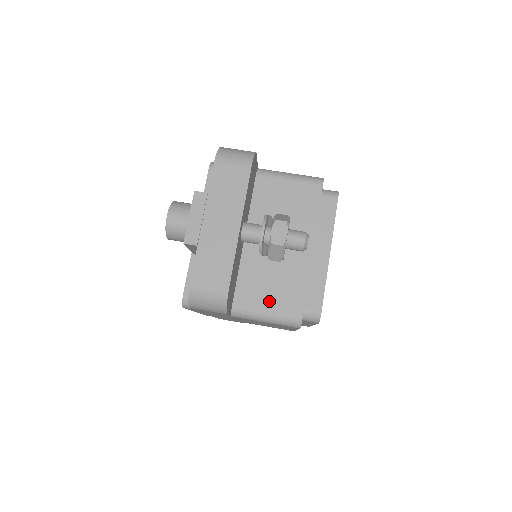
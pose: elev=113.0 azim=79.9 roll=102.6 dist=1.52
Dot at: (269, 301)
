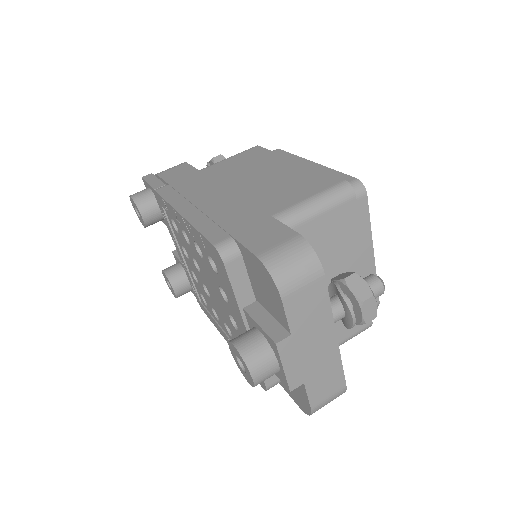
Dot at: (342, 333)
